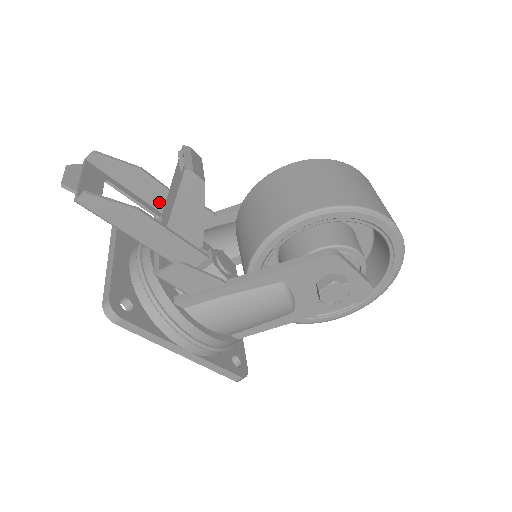
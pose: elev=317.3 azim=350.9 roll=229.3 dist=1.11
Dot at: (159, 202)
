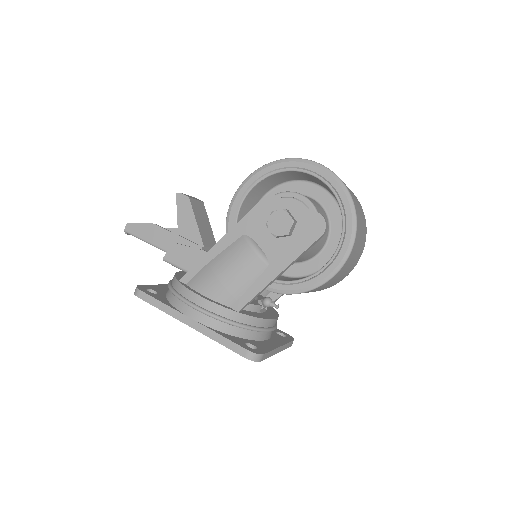
Dot at: occluded
